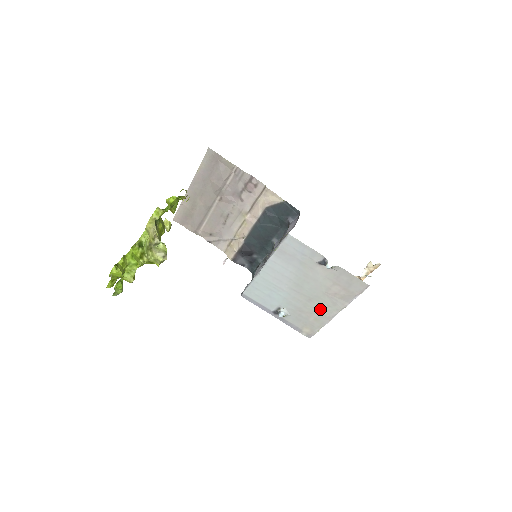
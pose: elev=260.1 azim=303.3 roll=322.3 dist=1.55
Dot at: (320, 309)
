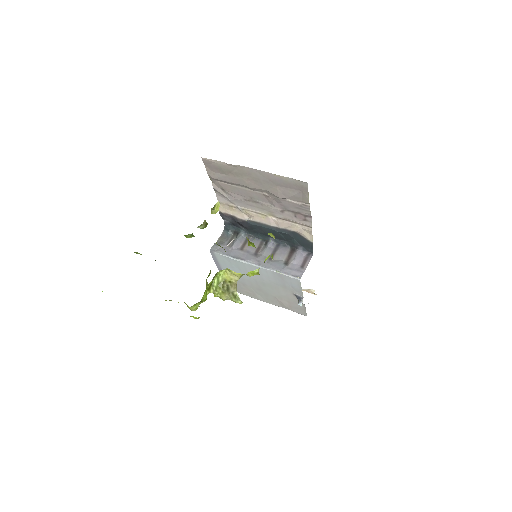
Dot at: (259, 295)
